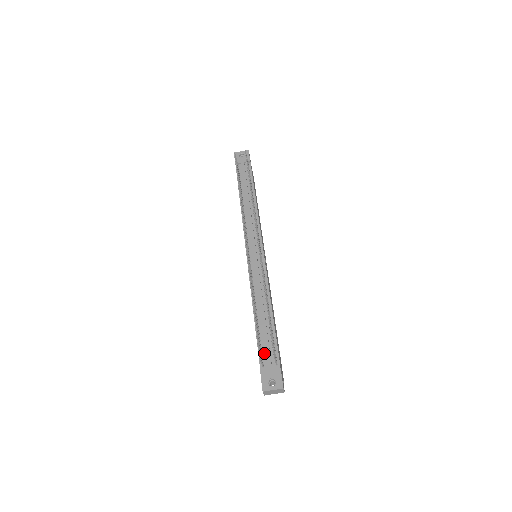
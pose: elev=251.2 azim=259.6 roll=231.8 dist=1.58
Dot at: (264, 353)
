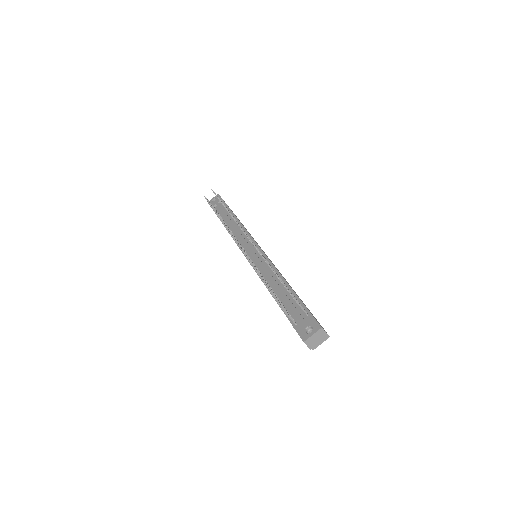
Dot at: (292, 314)
